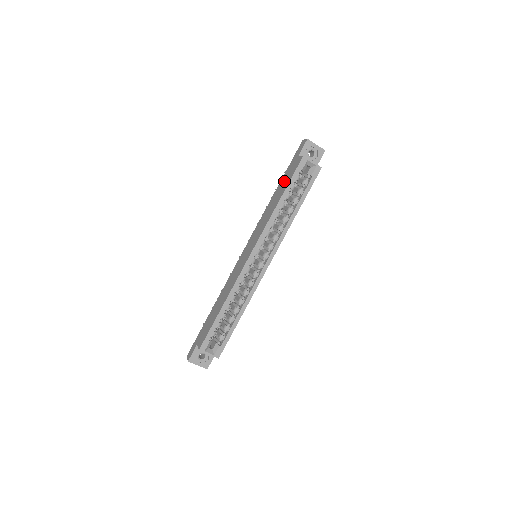
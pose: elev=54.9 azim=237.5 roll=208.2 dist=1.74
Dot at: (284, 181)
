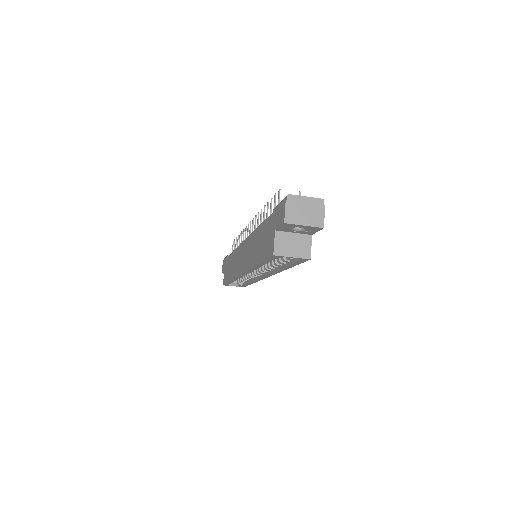
Dot at: (263, 239)
